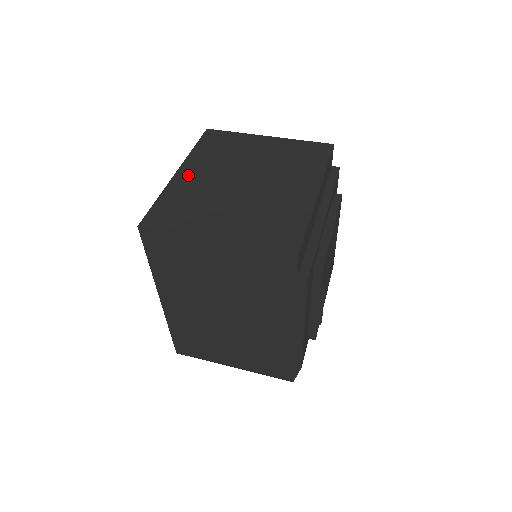
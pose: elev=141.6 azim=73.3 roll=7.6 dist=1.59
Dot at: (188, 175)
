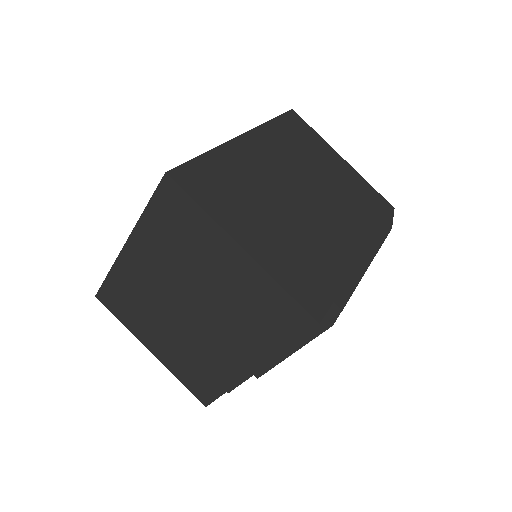
Dot at: (135, 259)
